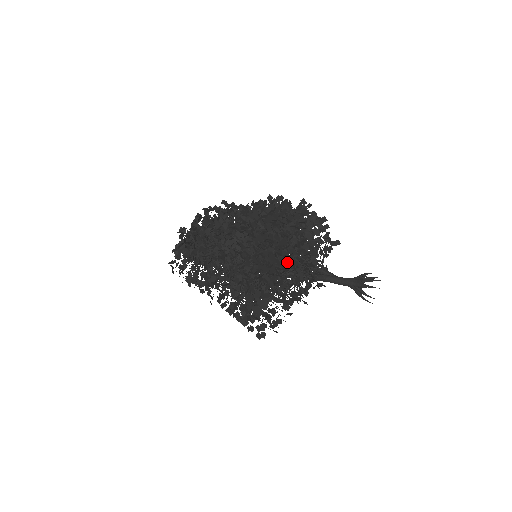
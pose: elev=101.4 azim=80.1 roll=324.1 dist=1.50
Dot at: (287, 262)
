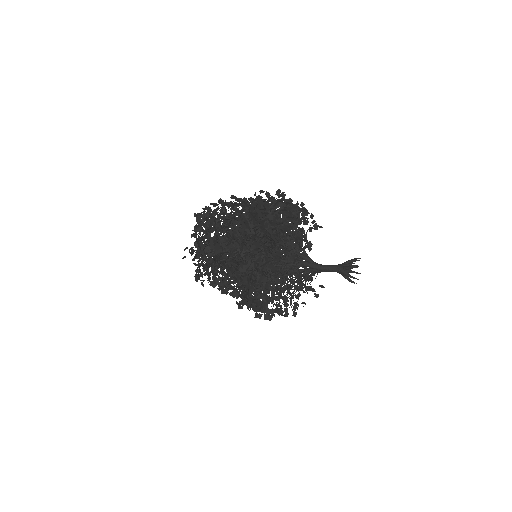
Dot at: occluded
